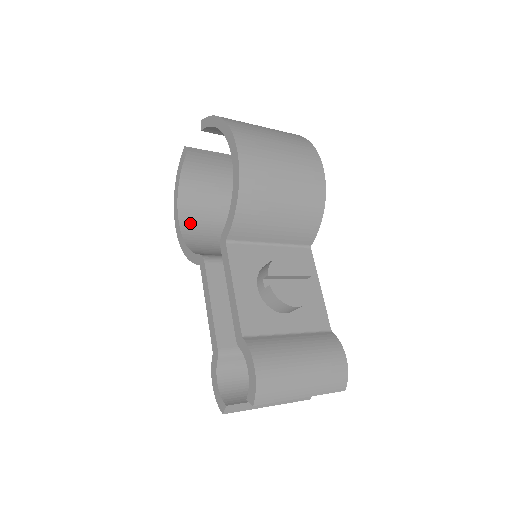
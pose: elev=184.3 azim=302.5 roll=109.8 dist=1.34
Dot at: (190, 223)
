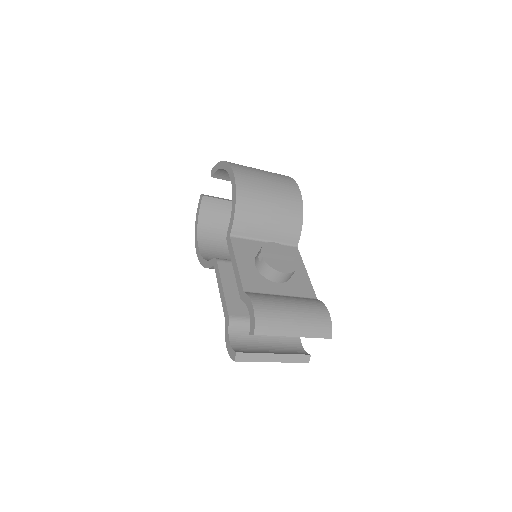
Dot at: (207, 248)
